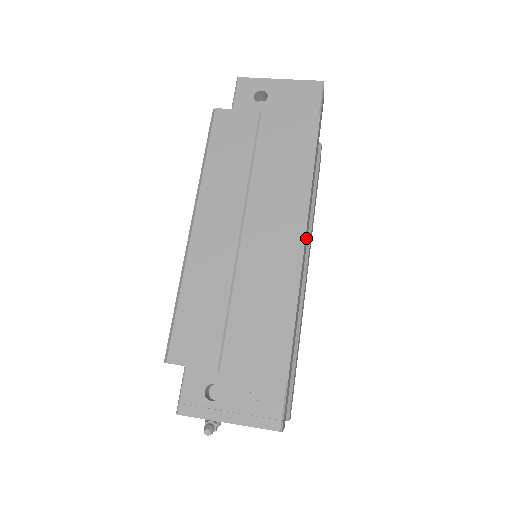
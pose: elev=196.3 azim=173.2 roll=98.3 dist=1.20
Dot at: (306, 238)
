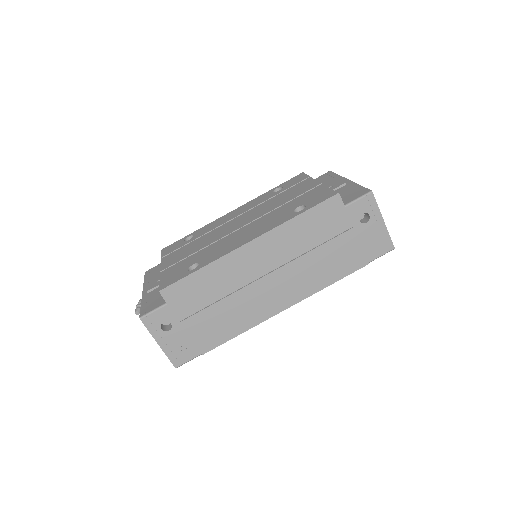
Dot at: occluded
